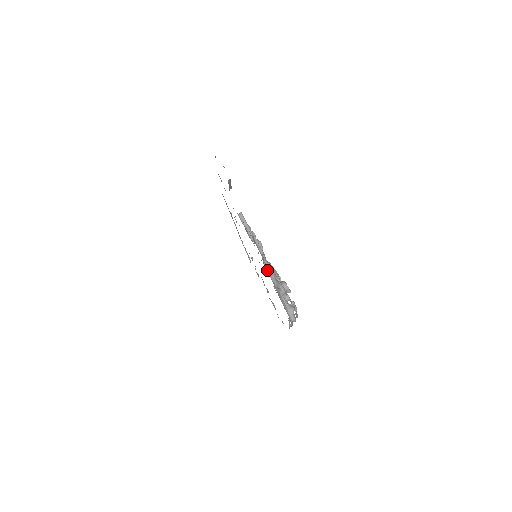
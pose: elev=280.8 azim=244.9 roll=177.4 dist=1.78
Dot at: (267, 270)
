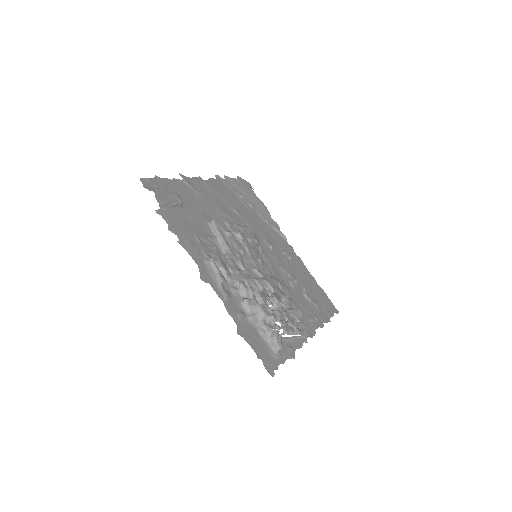
Dot at: (239, 293)
